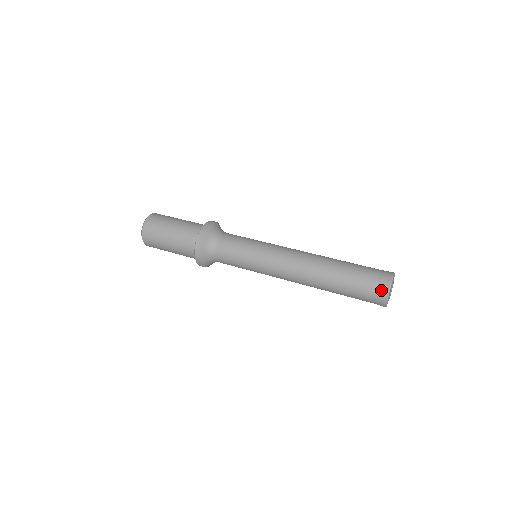
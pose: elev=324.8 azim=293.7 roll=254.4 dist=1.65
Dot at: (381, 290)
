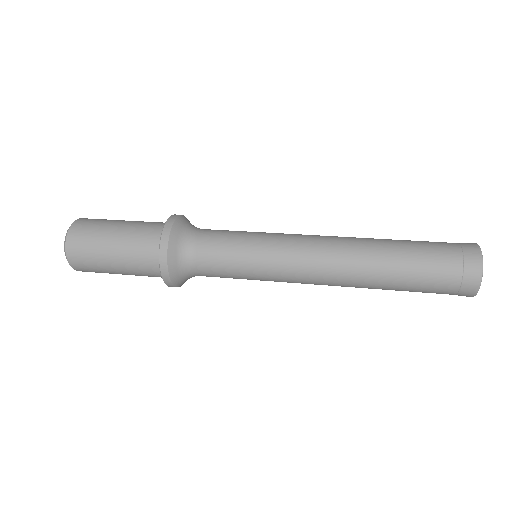
Dot at: (469, 269)
